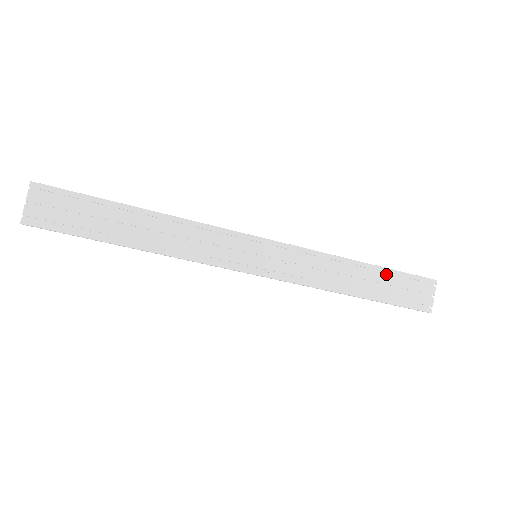
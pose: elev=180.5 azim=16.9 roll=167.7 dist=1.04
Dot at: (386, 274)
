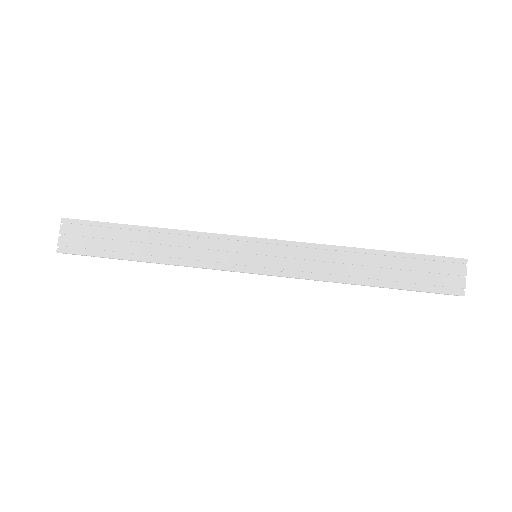
Dot at: (402, 259)
